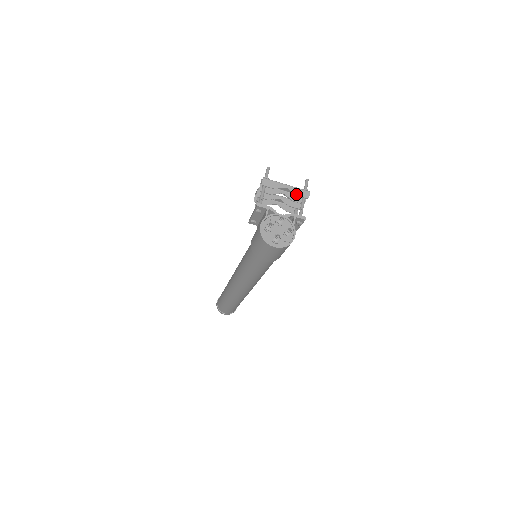
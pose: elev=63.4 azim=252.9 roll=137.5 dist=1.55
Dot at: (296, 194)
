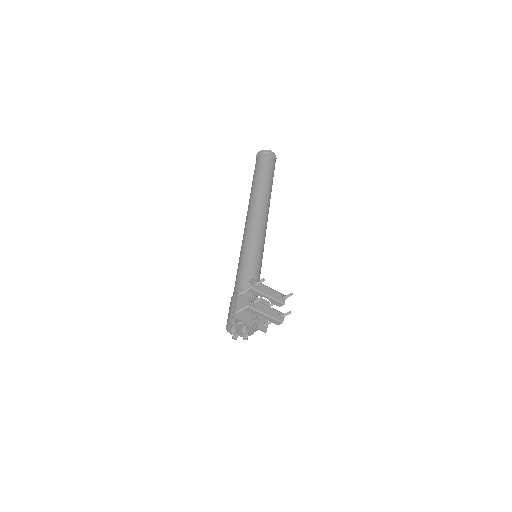
Dot at: (270, 321)
